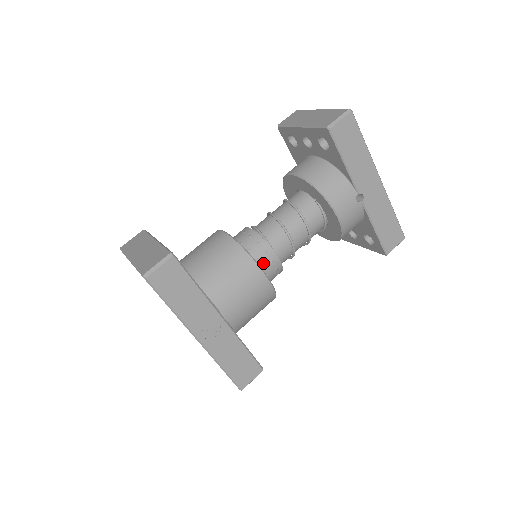
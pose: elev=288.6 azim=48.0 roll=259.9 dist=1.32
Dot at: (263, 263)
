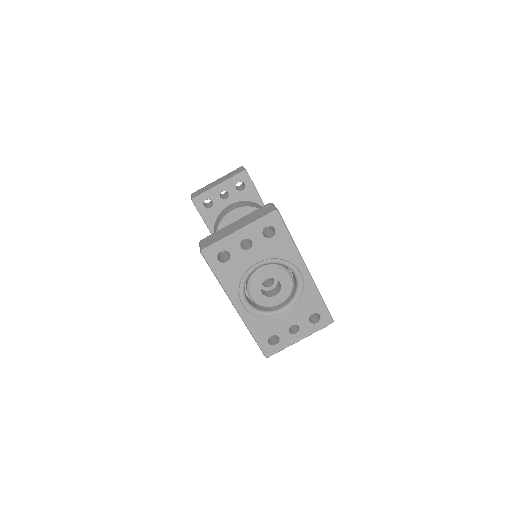
Dot at: occluded
